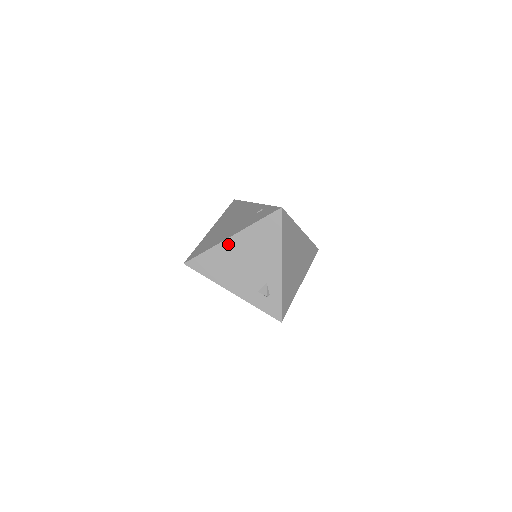
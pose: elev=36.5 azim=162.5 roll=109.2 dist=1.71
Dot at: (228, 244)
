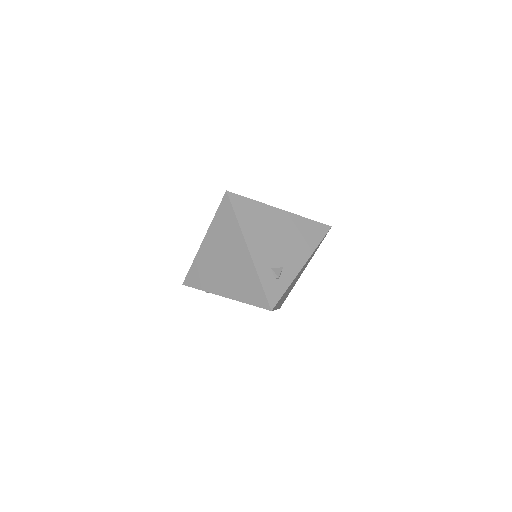
Dot at: (275, 212)
